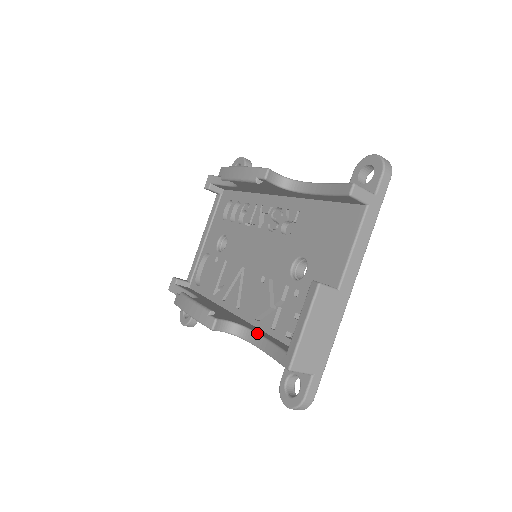
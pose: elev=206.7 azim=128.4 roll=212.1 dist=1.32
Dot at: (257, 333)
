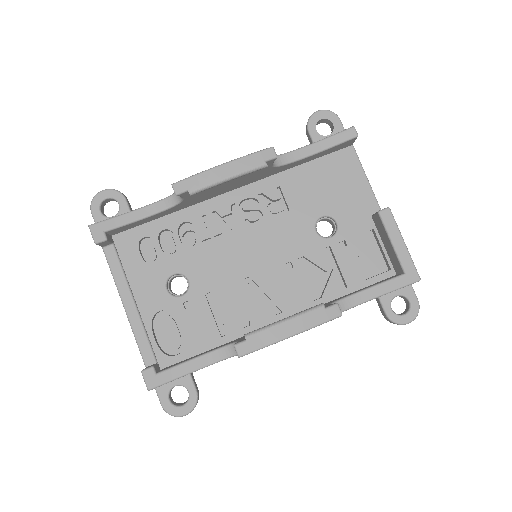
Dot at: (353, 294)
